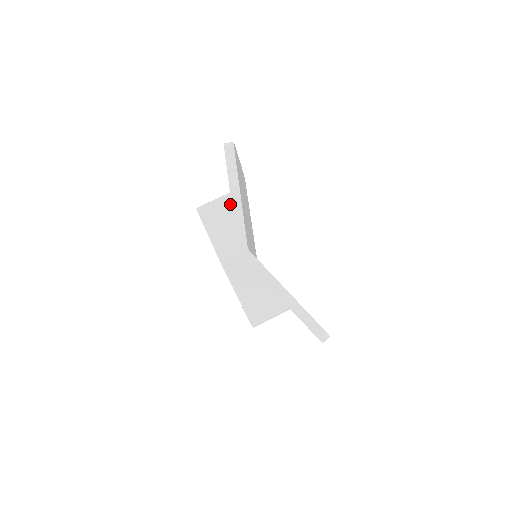
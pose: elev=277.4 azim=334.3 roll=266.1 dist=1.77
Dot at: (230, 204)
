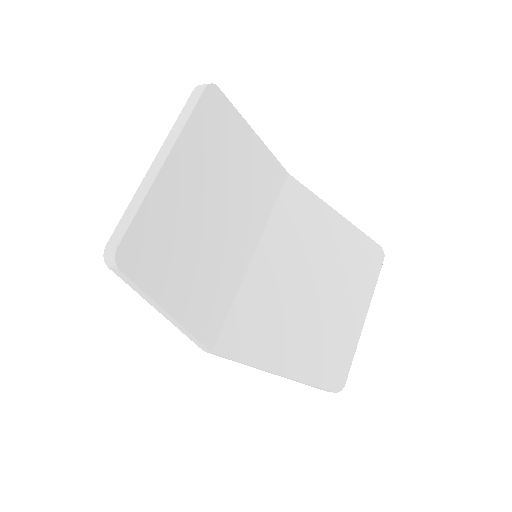
Dot at: occluded
